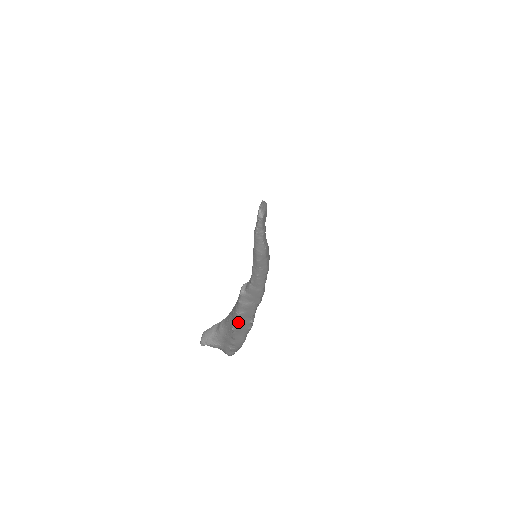
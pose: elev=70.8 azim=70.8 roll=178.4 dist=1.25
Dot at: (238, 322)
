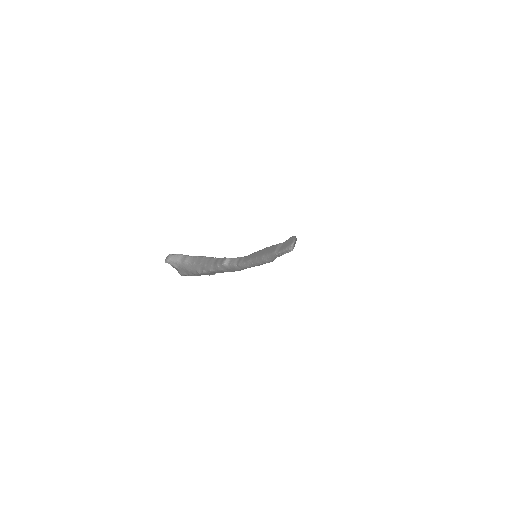
Dot at: (206, 272)
